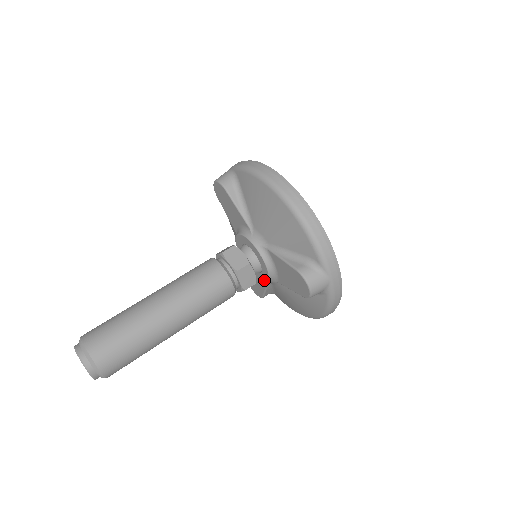
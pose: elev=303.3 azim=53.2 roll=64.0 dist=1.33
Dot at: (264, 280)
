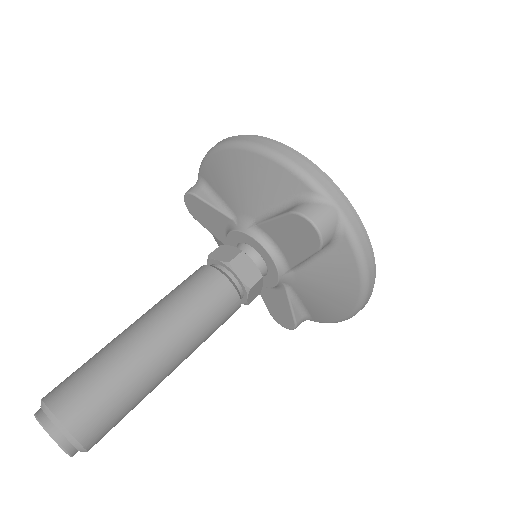
Dot at: (275, 278)
